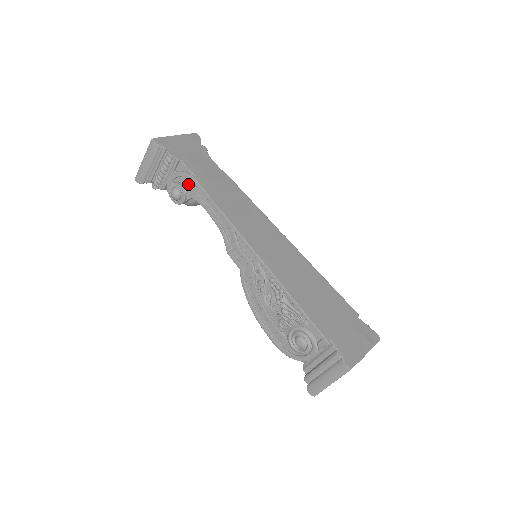
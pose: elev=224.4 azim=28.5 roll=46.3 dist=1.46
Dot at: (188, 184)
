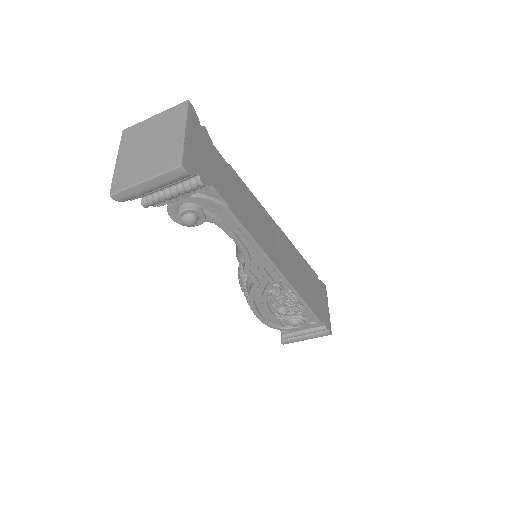
Dot at: (211, 209)
